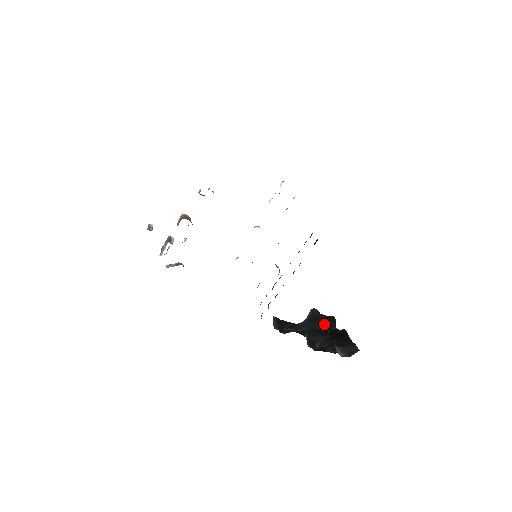
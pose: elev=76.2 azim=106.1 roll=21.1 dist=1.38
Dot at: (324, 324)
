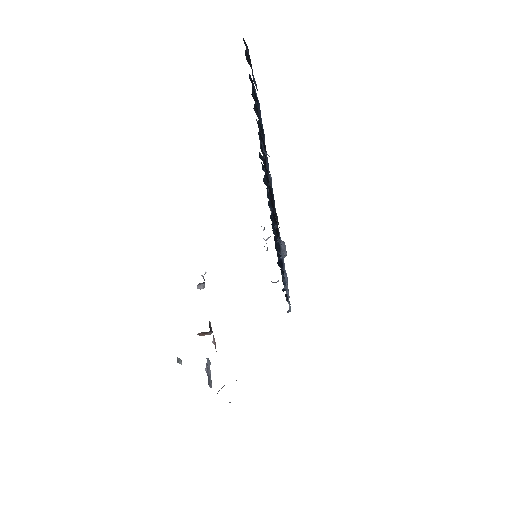
Dot at: occluded
